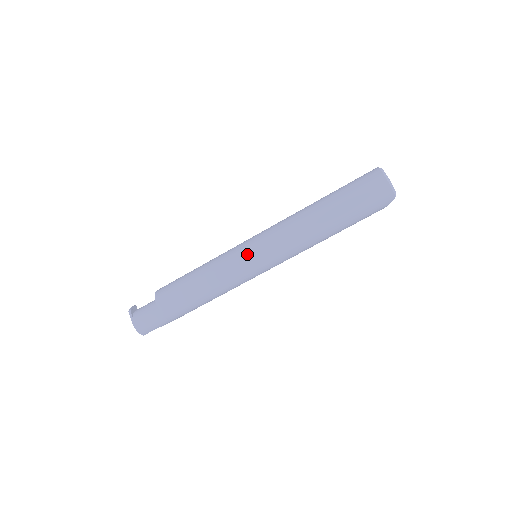
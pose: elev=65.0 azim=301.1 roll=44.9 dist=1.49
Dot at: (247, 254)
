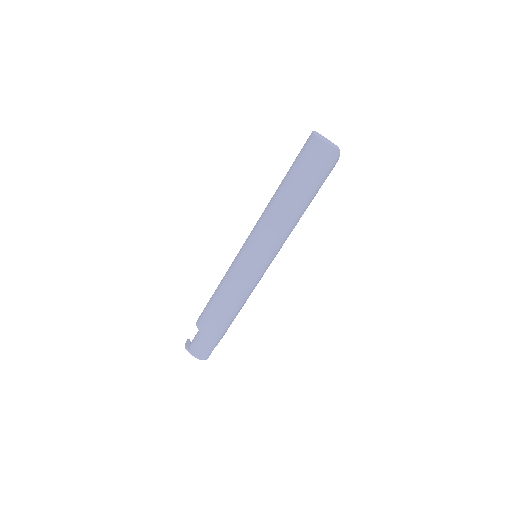
Dot at: (247, 261)
